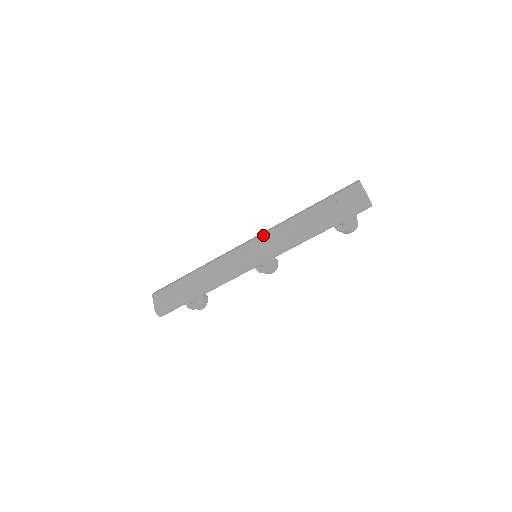
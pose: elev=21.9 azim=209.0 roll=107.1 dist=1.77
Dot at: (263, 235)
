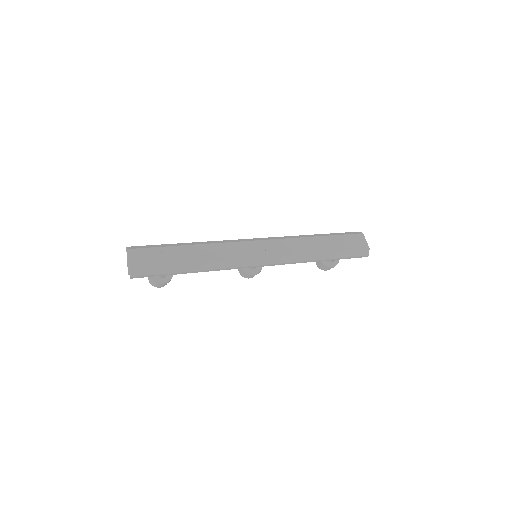
Dot at: (276, 240)
